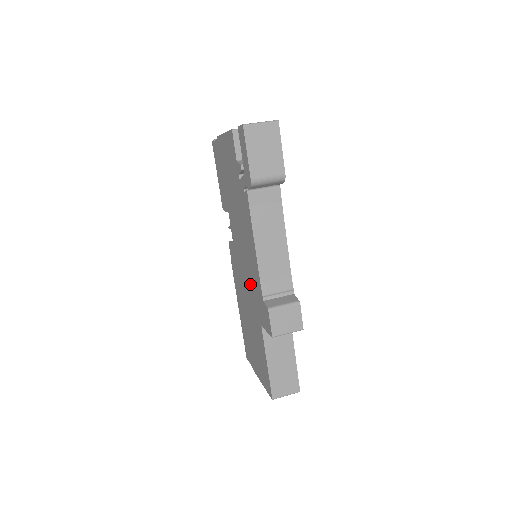
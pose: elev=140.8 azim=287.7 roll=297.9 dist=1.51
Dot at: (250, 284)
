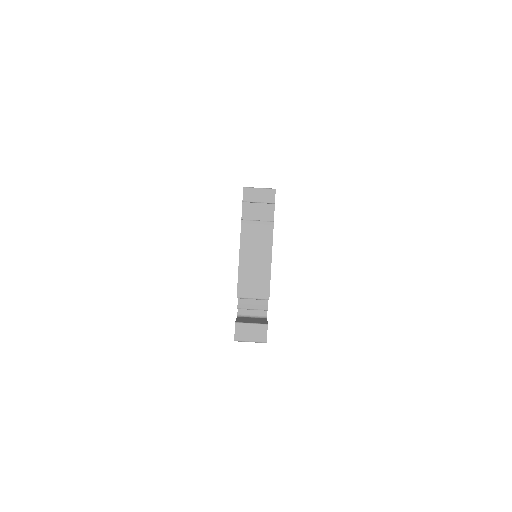
Dot at: occluded
